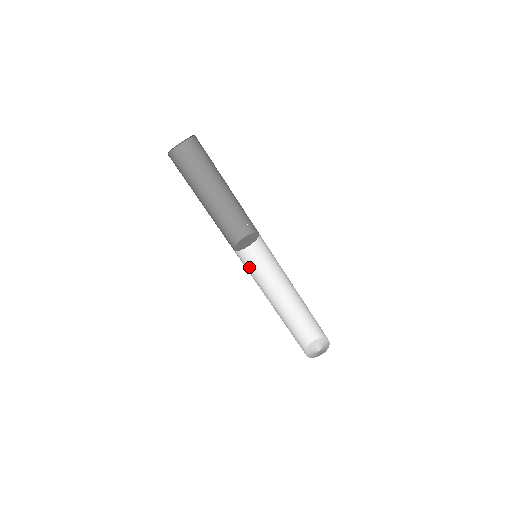
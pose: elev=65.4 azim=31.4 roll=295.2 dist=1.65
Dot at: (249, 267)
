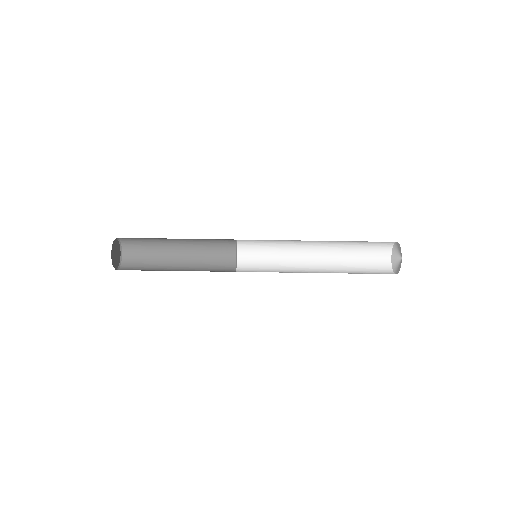
Dot at: (265, 268)
